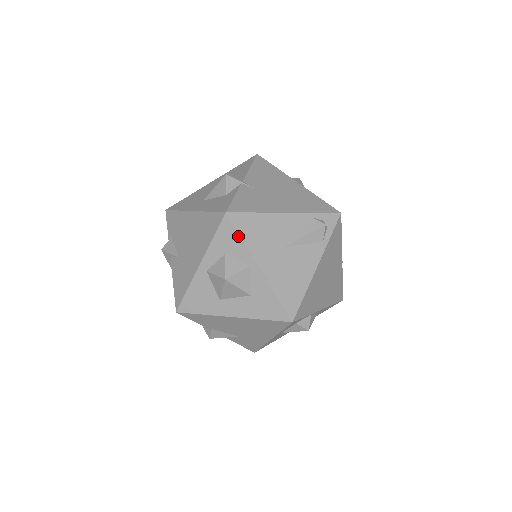
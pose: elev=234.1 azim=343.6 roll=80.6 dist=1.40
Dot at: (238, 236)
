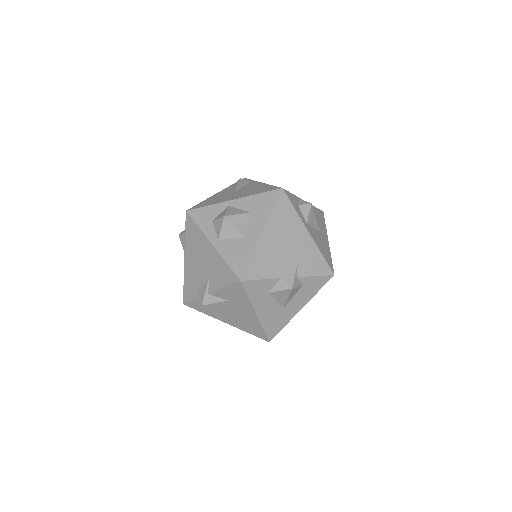
Dot at: (205, 208)
